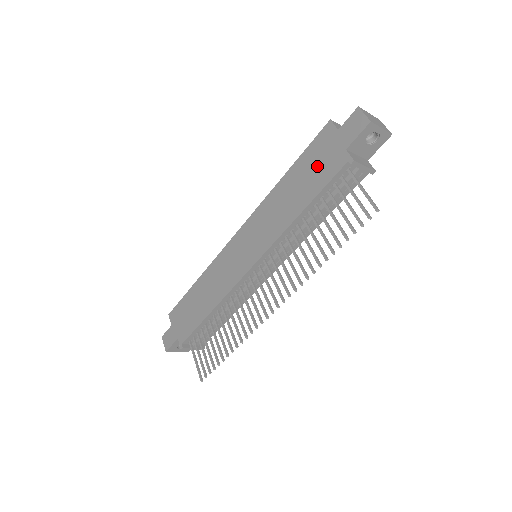
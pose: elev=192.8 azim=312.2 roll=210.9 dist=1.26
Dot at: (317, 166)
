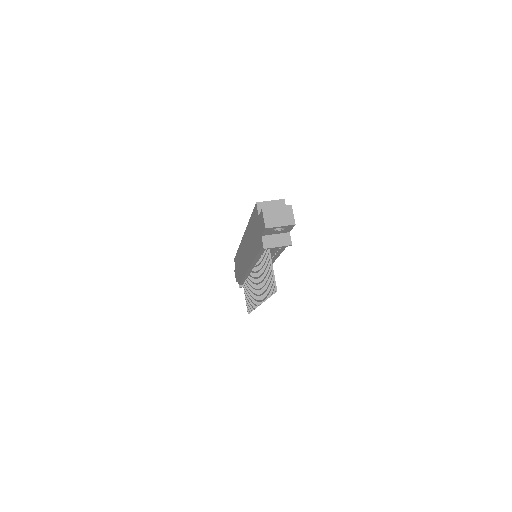
Dot at: (256, 232)
